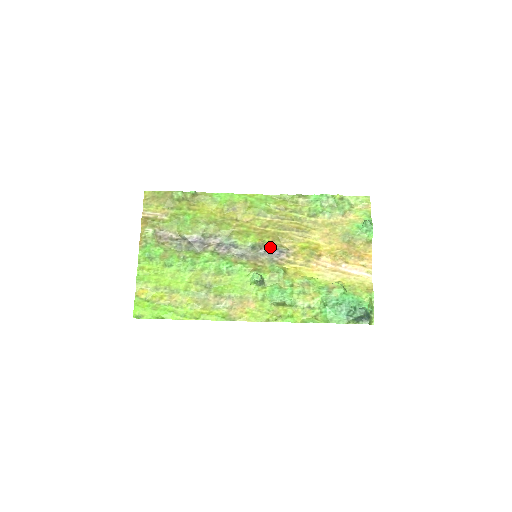
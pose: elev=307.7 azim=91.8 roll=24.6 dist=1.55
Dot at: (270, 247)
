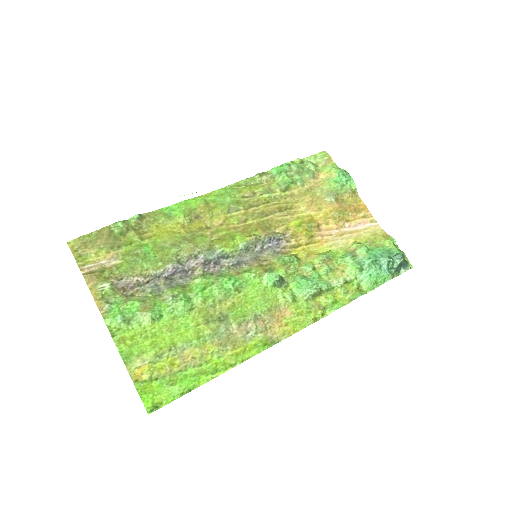
Dot at: (265, 239)
